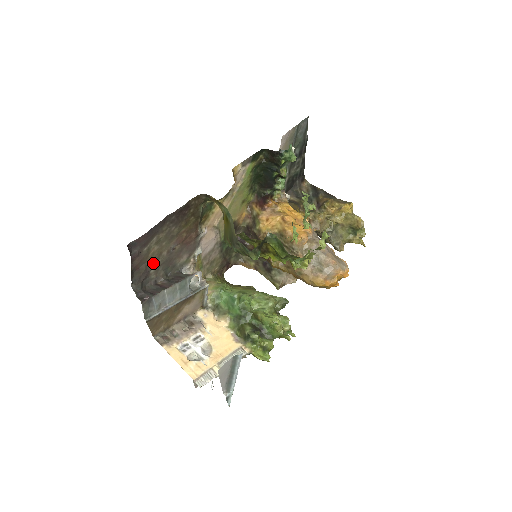
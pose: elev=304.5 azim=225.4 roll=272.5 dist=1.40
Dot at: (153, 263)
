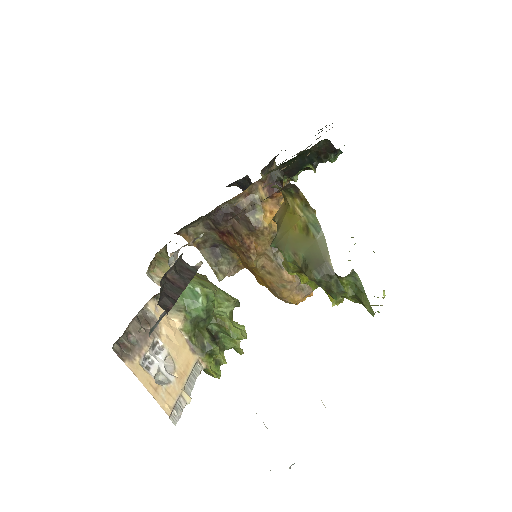
Dot at: occluded
